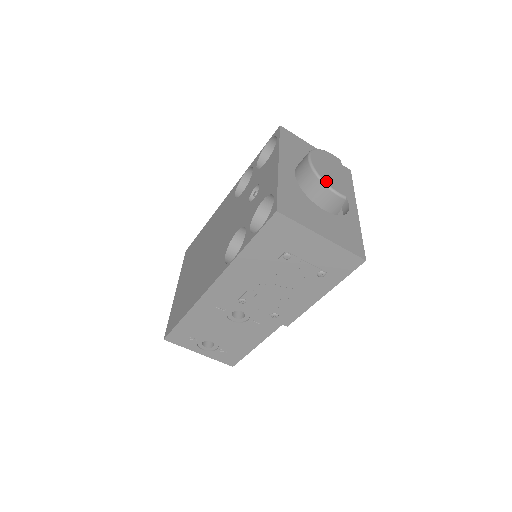
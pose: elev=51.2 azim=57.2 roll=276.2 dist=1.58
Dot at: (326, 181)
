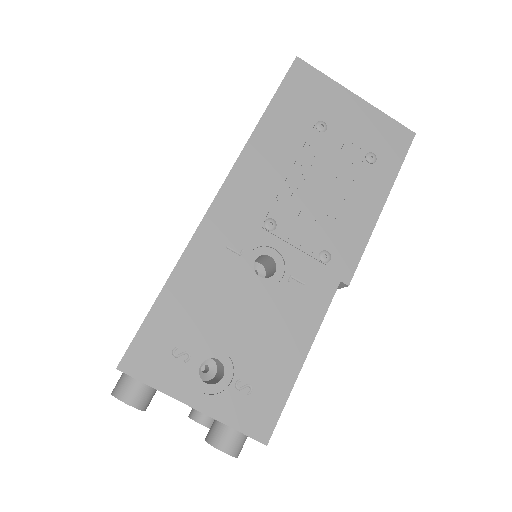
Dot at: occluded
